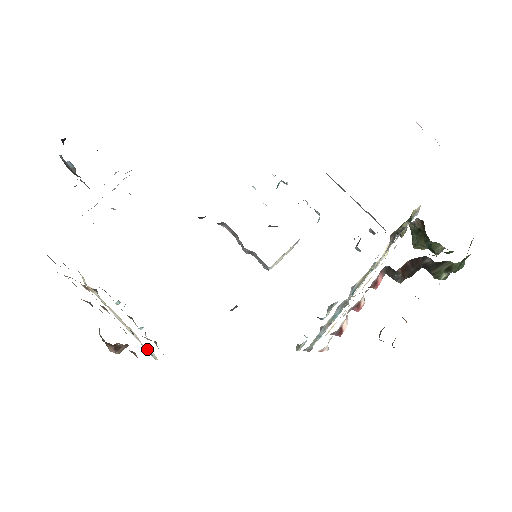
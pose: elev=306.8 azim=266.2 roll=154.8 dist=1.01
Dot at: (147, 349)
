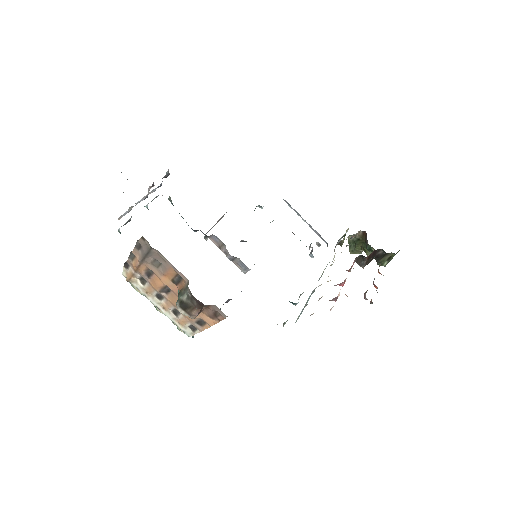
Dot at: (183, 328)
